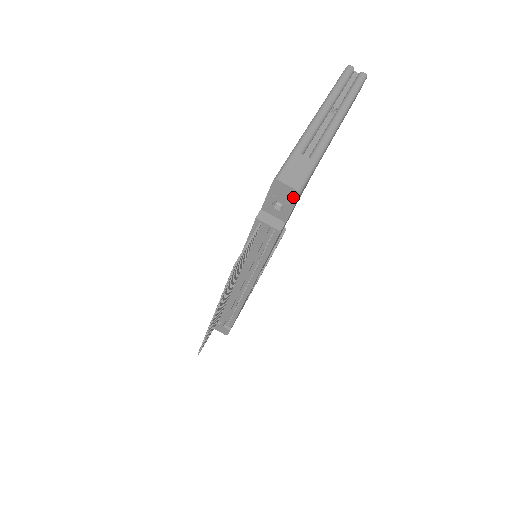
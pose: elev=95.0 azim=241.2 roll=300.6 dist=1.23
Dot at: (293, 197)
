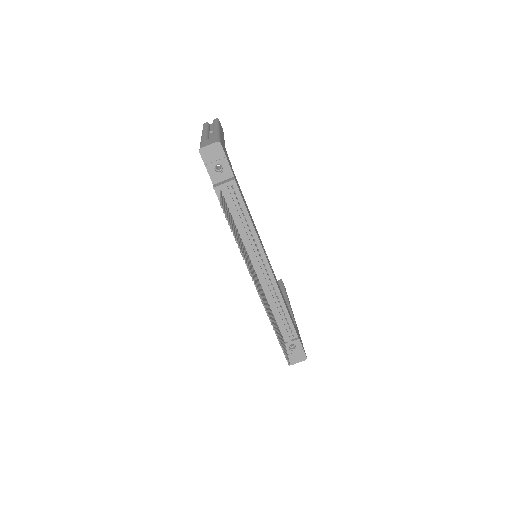
Dot at: (219, 150)
